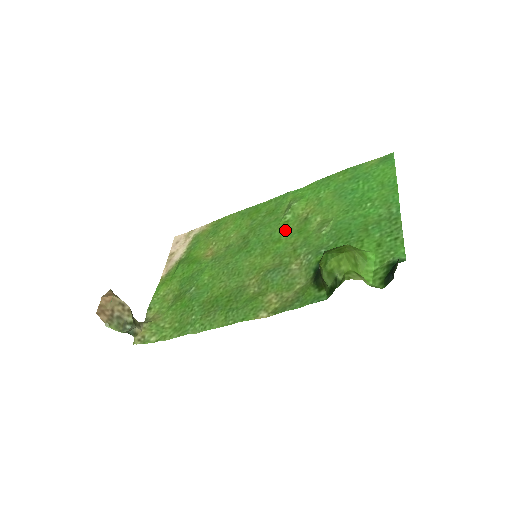
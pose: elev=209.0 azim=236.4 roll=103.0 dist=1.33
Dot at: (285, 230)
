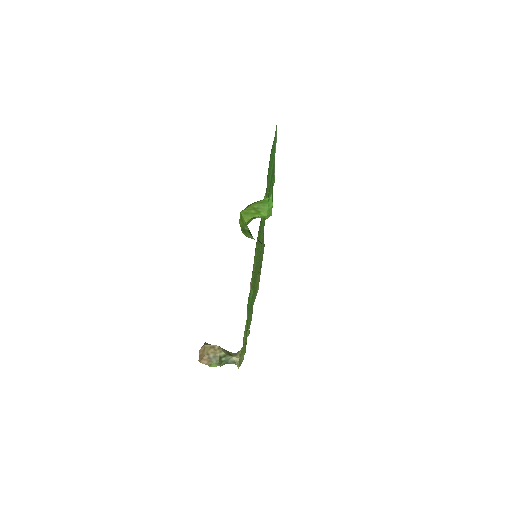
Dot at: (262, 225)
